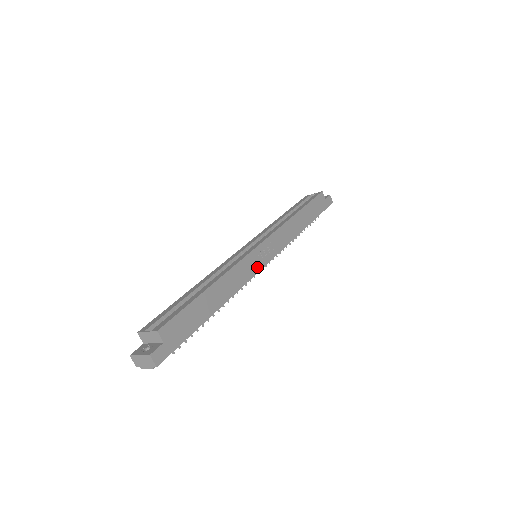
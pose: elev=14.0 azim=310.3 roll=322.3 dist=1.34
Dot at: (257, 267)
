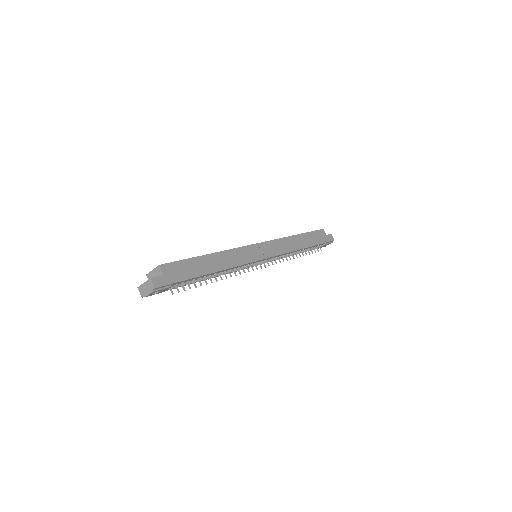
Dot at: (254, 258)
